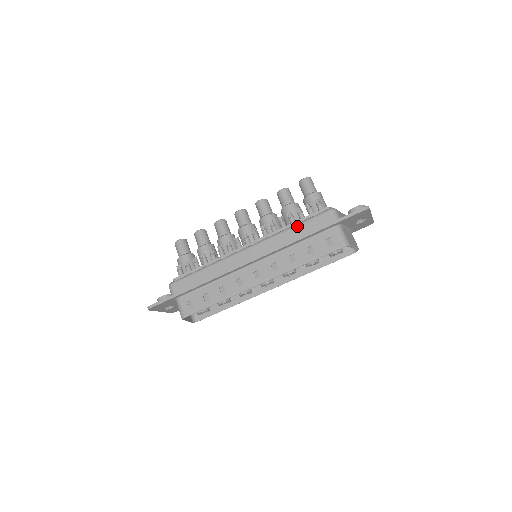
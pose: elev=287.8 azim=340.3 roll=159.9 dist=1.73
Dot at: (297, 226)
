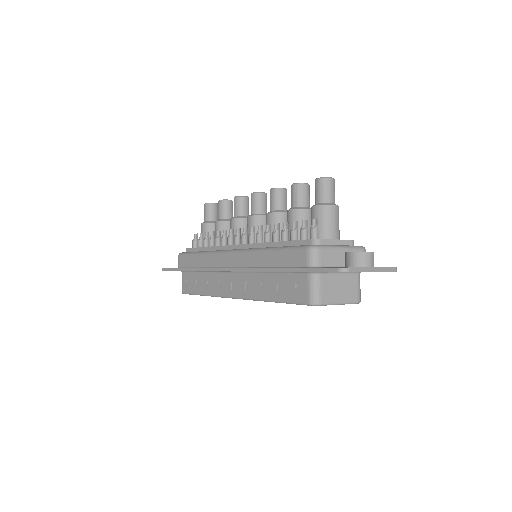
Dot at: (274, 251)
